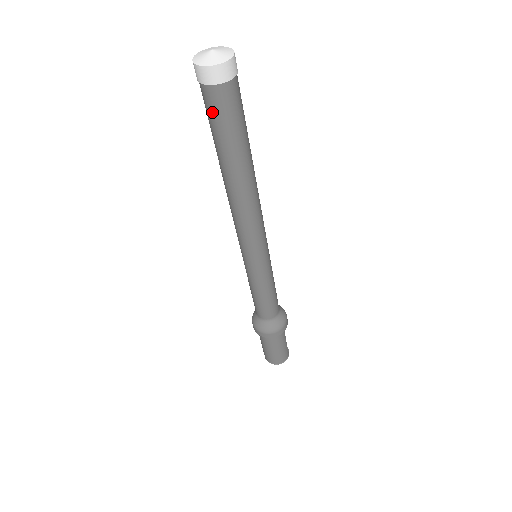
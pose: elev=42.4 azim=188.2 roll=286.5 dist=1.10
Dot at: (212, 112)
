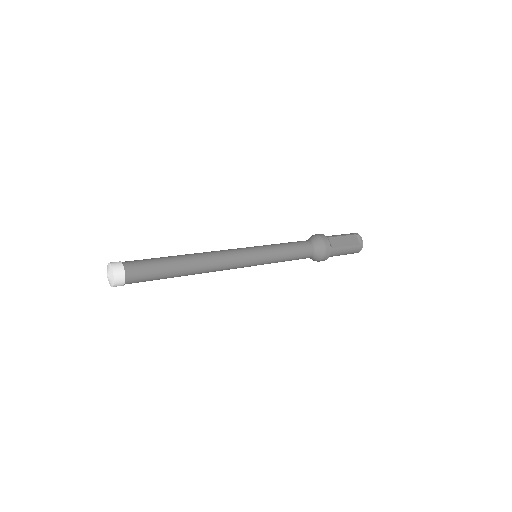
Dot at: occluded
